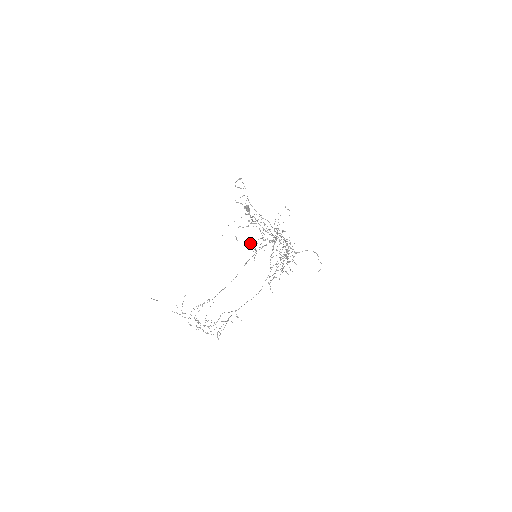
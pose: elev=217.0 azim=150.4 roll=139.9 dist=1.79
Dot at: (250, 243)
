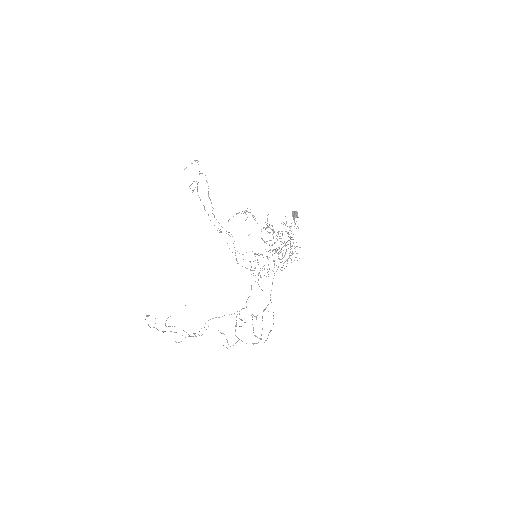
Dot at: (272, 245)
